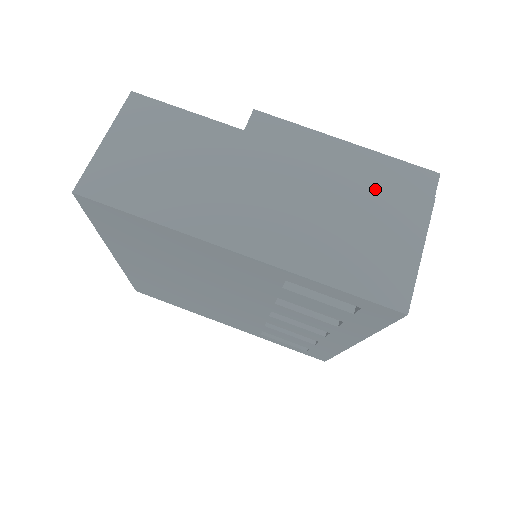
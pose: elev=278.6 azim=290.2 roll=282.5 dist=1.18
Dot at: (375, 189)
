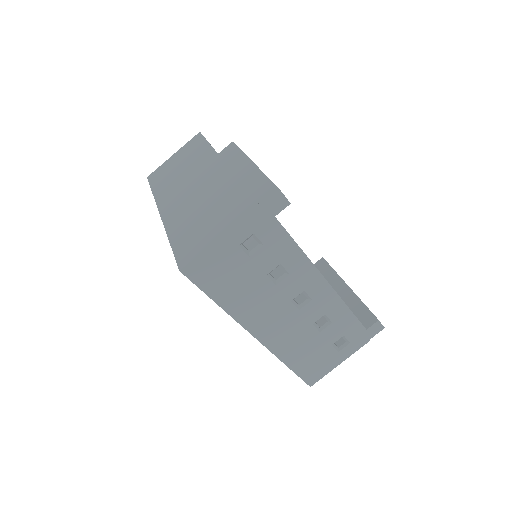
Dot at: (236, 193)
